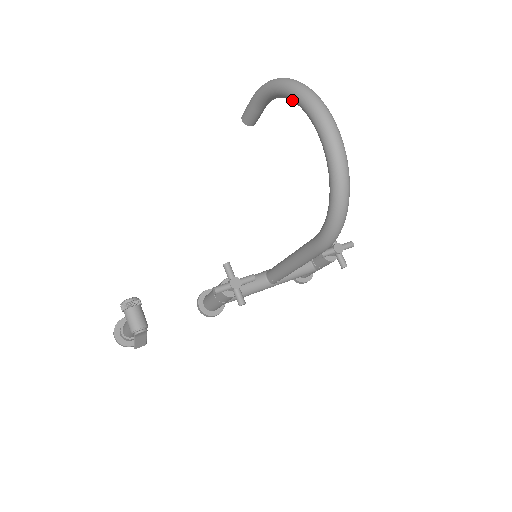
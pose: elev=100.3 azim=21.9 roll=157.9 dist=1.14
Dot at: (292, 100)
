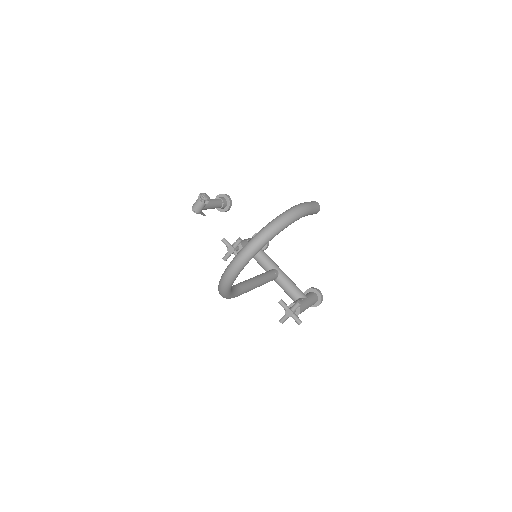
Dot at: occluded
